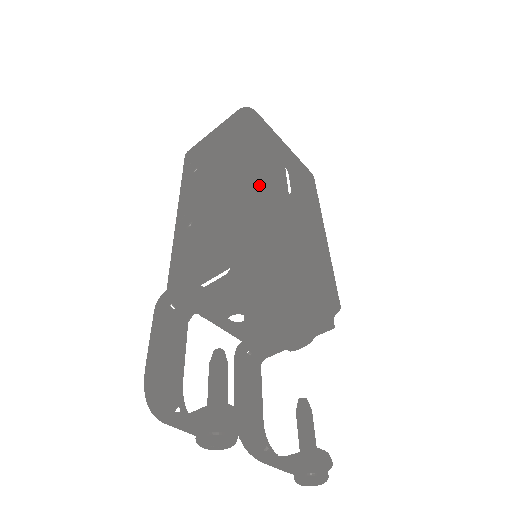
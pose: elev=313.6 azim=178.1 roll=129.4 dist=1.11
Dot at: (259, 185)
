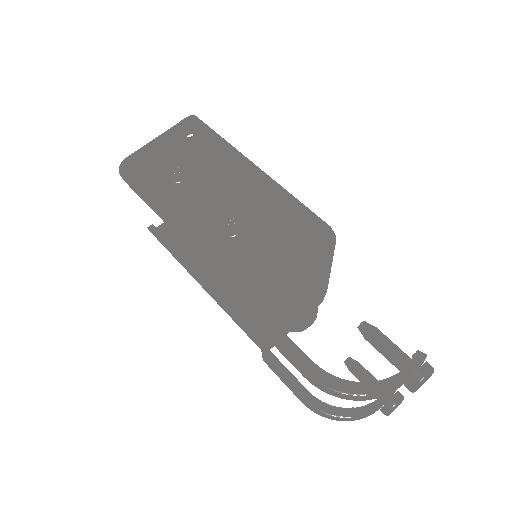
Dot at: occluded
